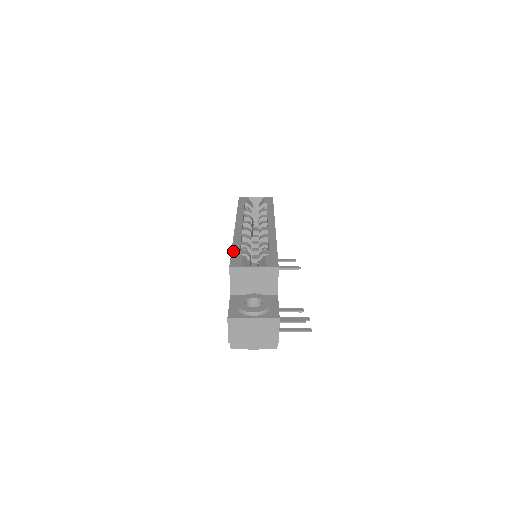
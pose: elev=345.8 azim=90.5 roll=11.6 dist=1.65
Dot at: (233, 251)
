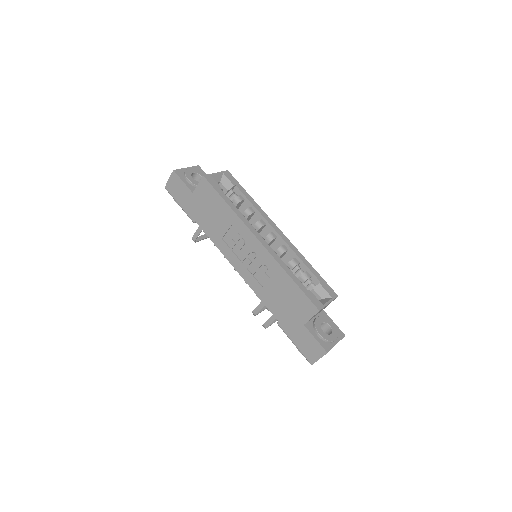
Dot at: (300, 286)
